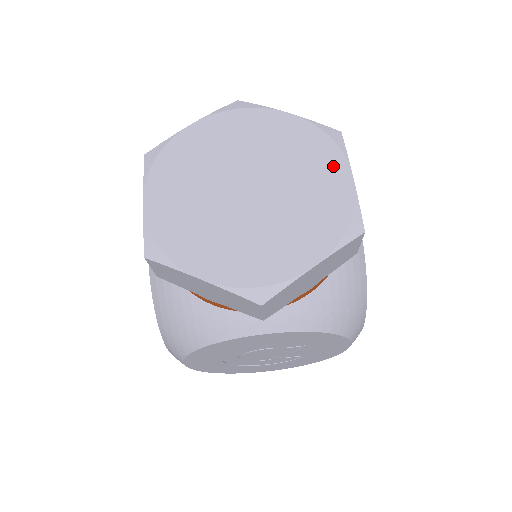
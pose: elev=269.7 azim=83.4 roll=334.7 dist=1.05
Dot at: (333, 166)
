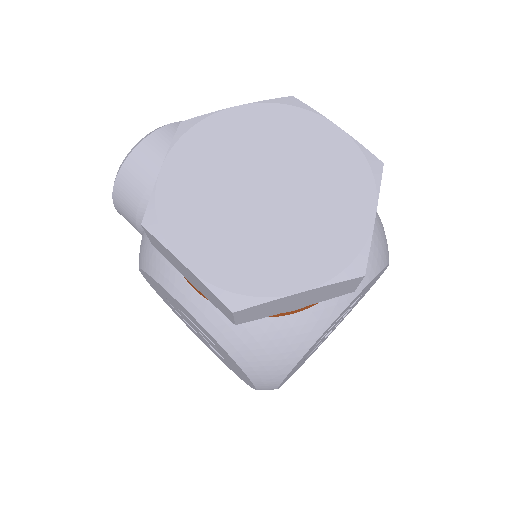
Dot at: (315, 127)
